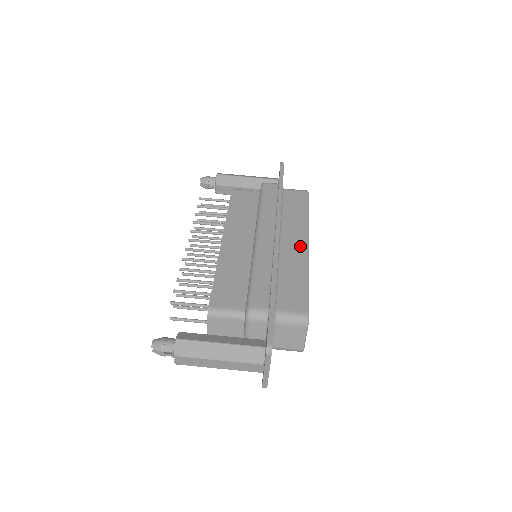
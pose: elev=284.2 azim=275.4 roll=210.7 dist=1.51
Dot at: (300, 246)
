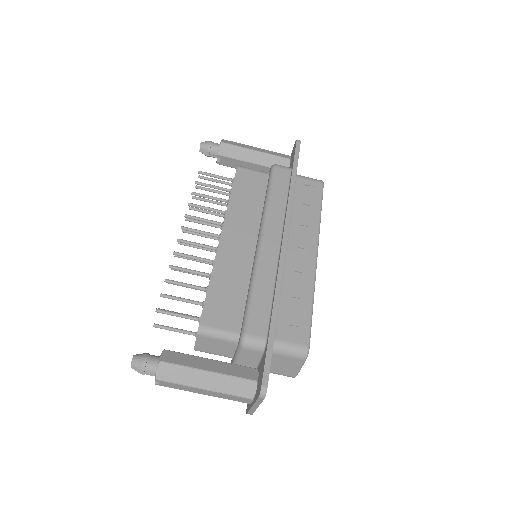
Dot at: (308, 257)
